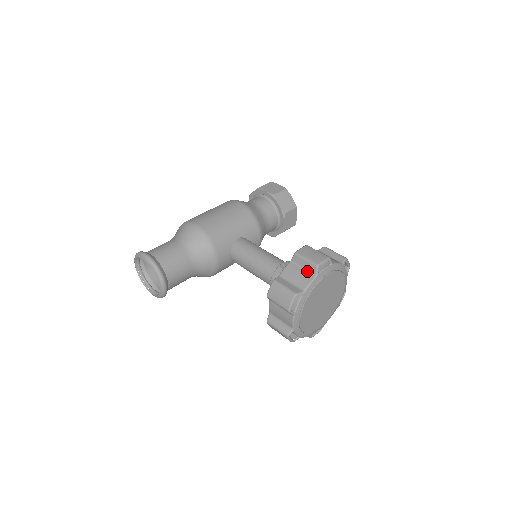
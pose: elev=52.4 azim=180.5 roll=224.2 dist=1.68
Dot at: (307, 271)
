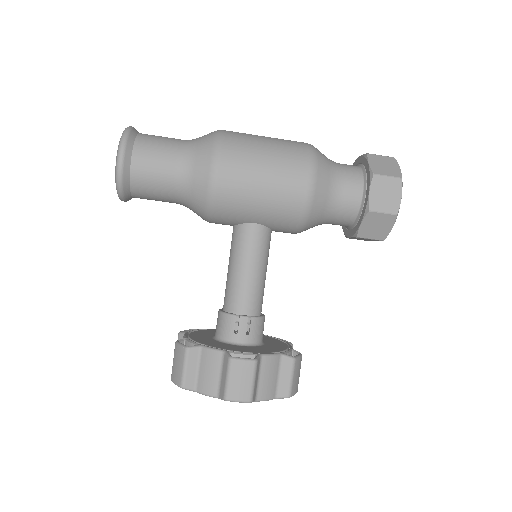
Dot at: (219, 383)
